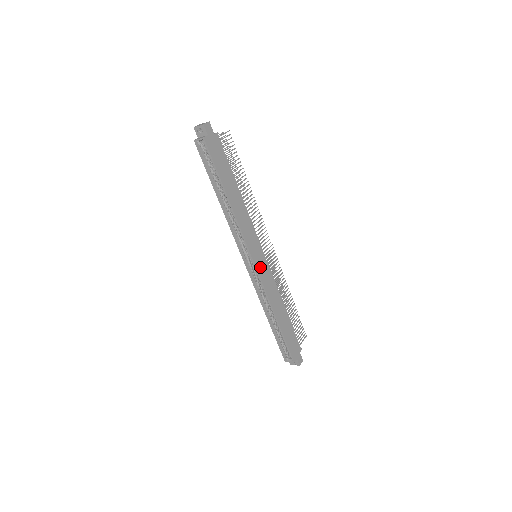
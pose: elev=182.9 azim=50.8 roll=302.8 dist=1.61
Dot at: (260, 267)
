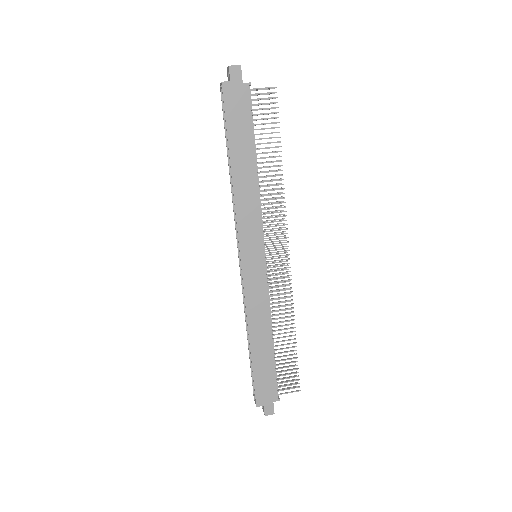
Dot at: (250, 270)
